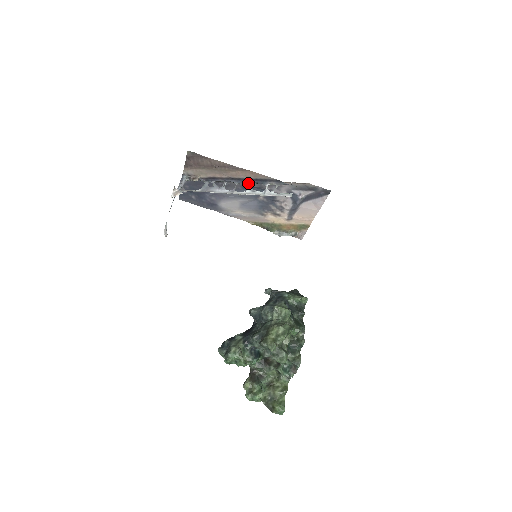
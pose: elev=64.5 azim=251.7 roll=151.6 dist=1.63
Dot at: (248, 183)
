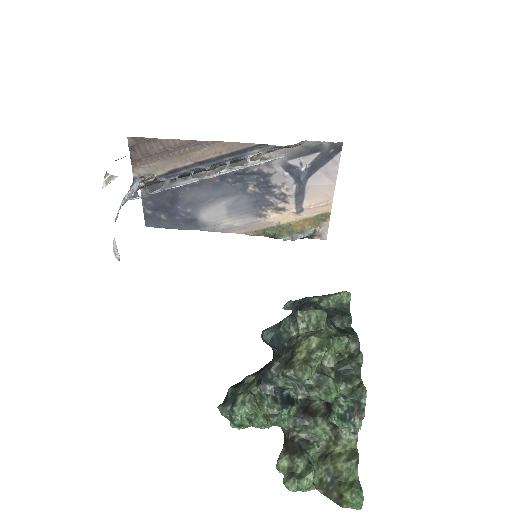
Dot at: occluded
